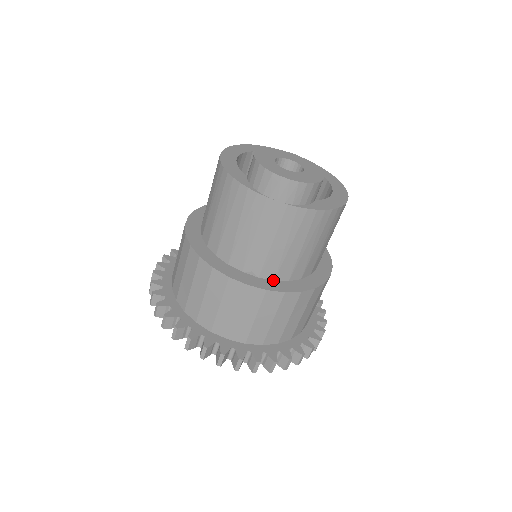
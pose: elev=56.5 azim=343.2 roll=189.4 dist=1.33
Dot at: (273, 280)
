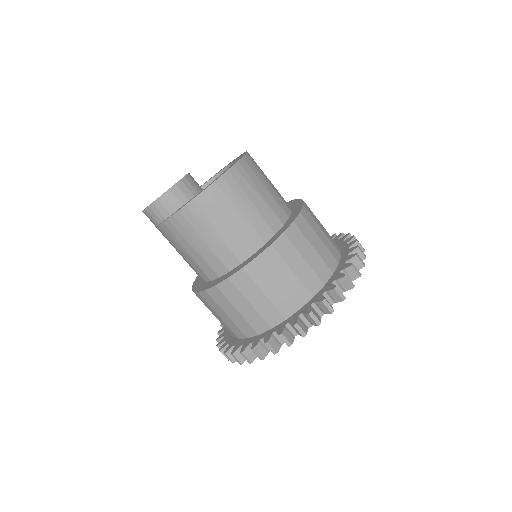
Dot at: (211, 281)
